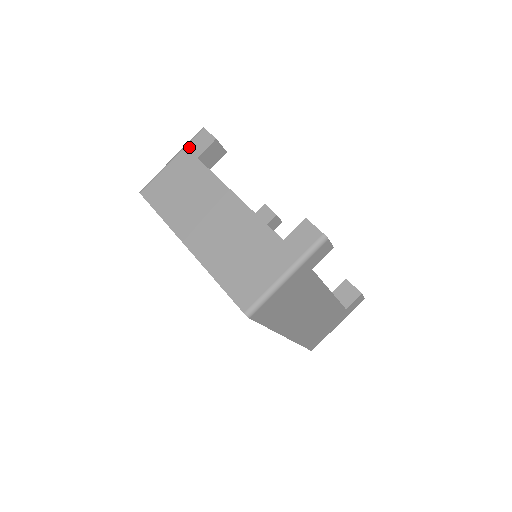
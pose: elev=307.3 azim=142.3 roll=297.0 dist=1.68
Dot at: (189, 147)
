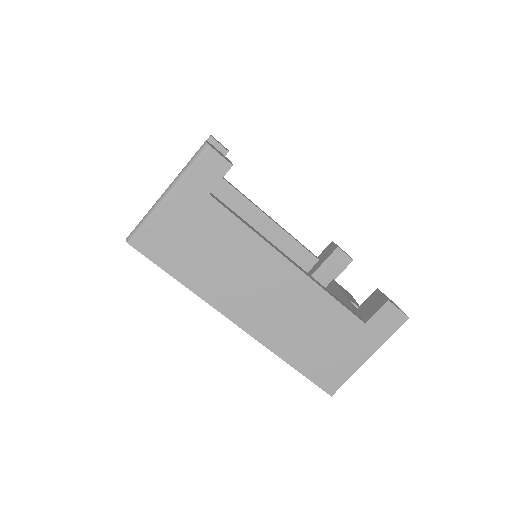
Dot at: occluded
